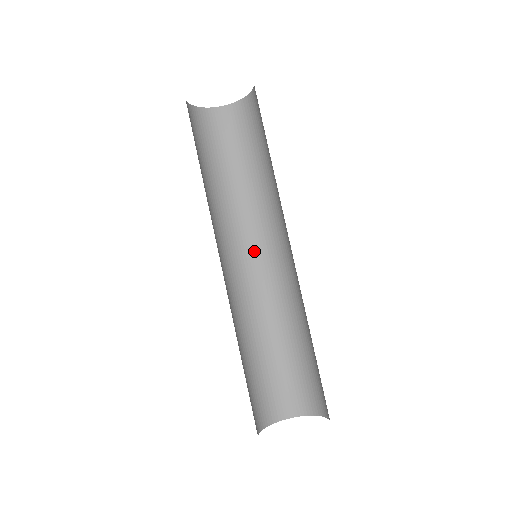
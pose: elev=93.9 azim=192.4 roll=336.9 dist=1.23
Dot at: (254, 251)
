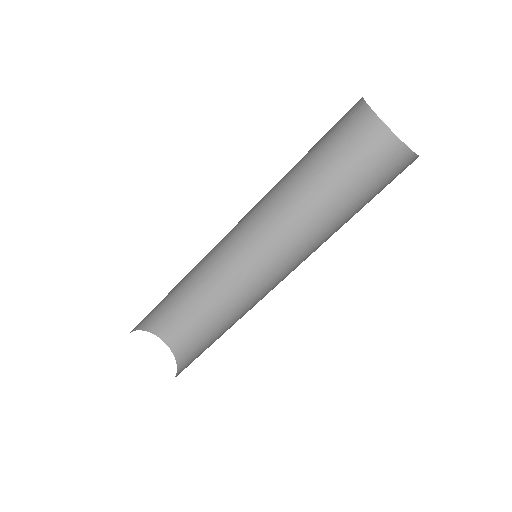
Dot at: (244, 225)
